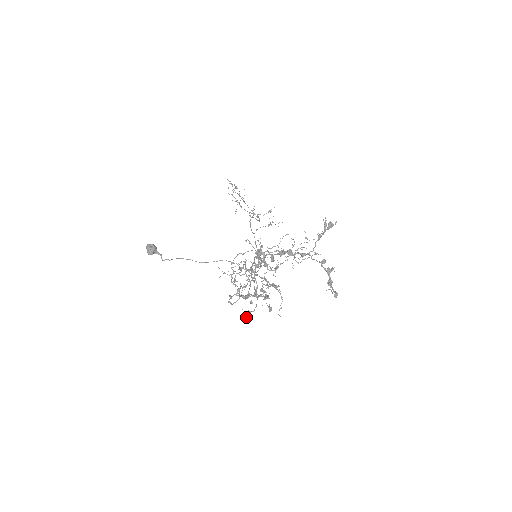
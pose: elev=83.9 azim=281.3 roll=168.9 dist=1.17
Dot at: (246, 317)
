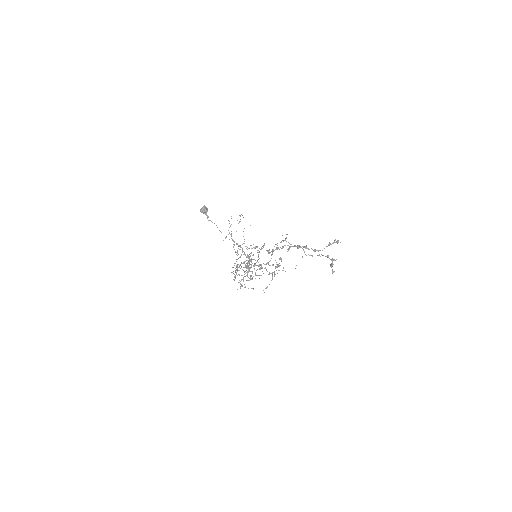
Dot at: (251, 276)
